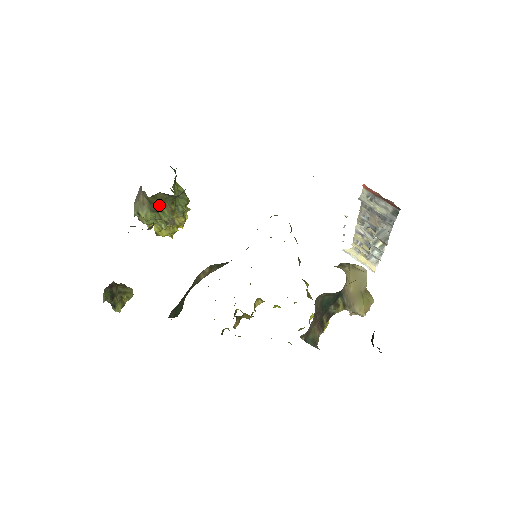
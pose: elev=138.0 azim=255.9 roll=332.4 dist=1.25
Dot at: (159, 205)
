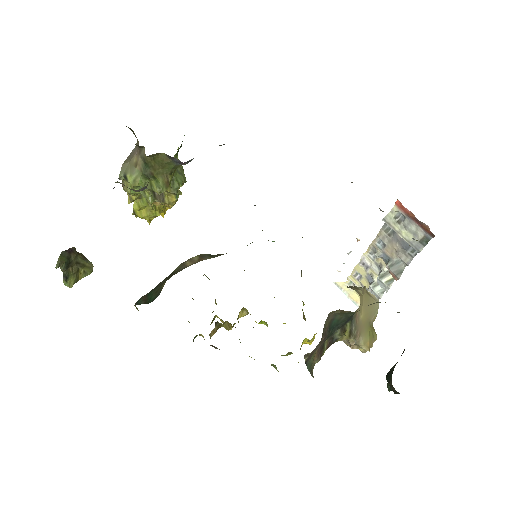
Dot at: (155, 170)
